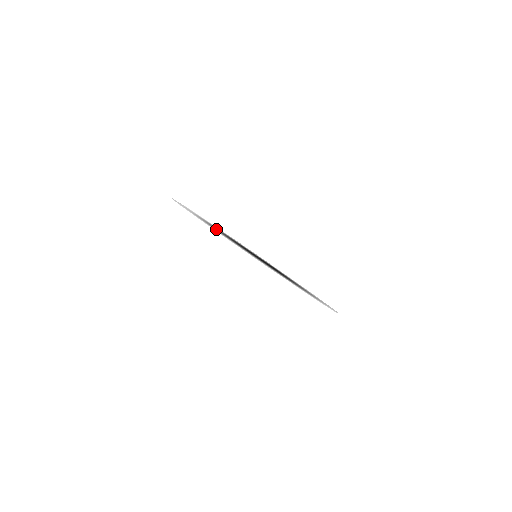
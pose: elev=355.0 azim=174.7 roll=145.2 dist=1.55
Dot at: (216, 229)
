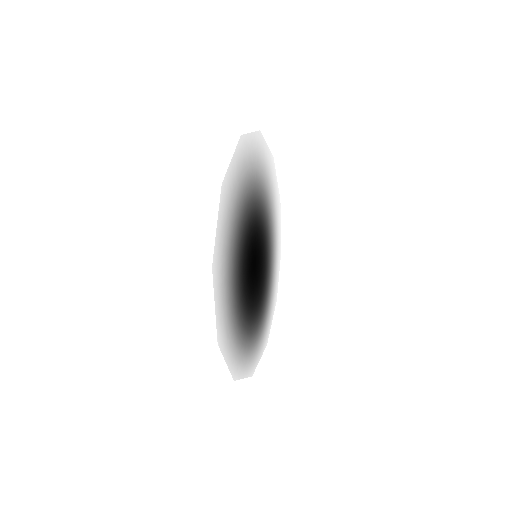
Dot at: (240, 220)
